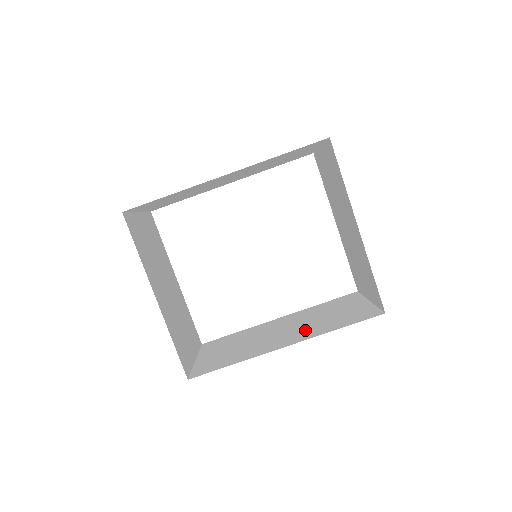
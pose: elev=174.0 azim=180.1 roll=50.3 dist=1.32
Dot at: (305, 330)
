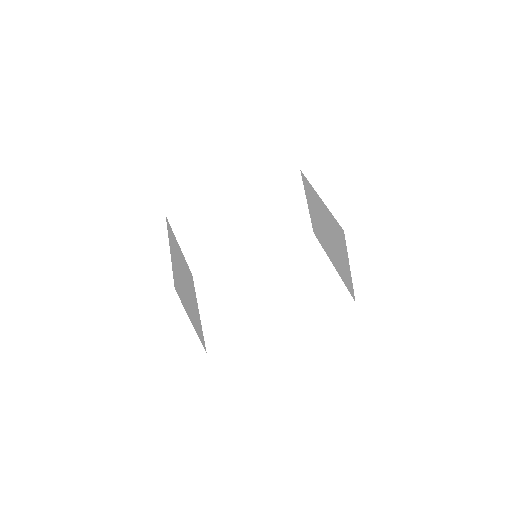
Dot at: occluded
